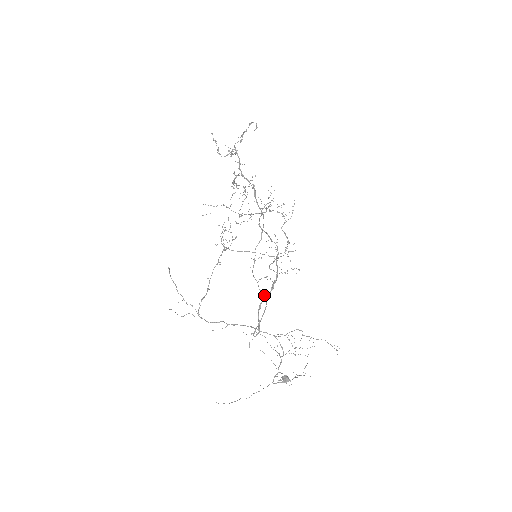
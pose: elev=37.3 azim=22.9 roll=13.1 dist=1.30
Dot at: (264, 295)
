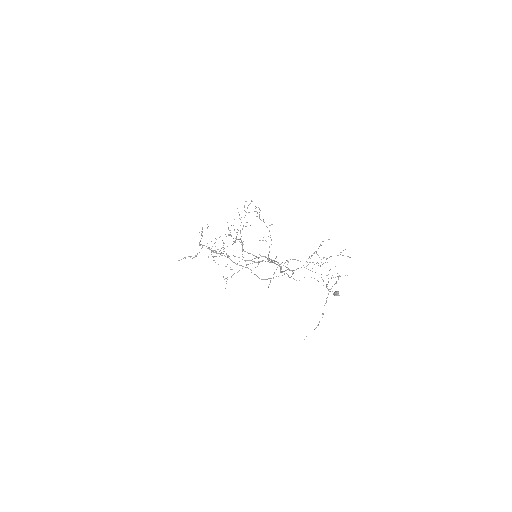
Dot at: occluded
